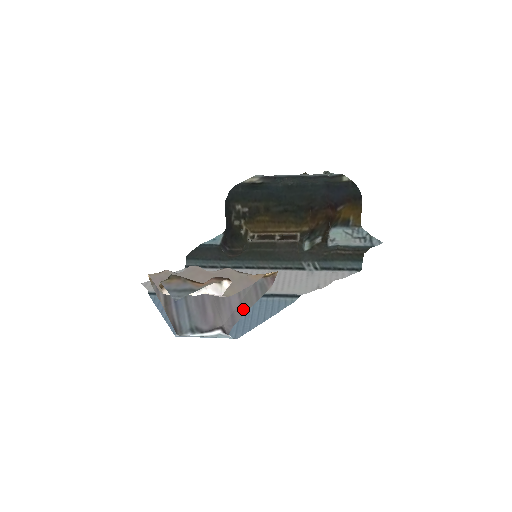
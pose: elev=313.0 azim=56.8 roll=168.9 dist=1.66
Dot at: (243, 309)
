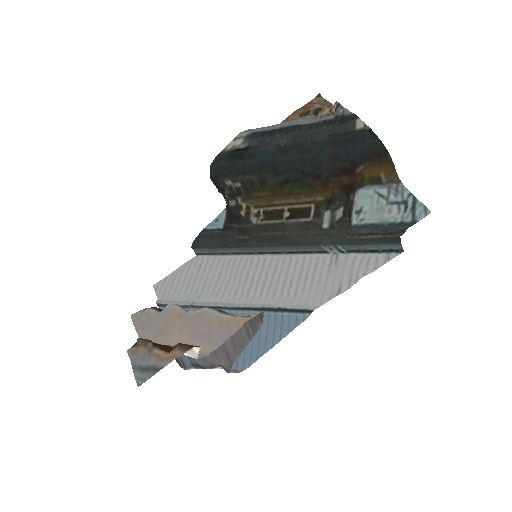
Dot at: (237, 349)
